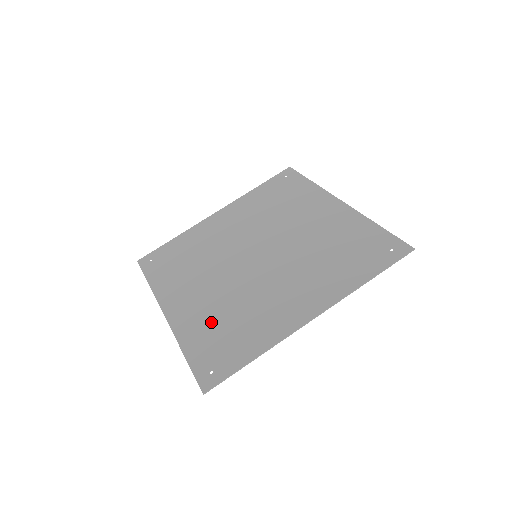
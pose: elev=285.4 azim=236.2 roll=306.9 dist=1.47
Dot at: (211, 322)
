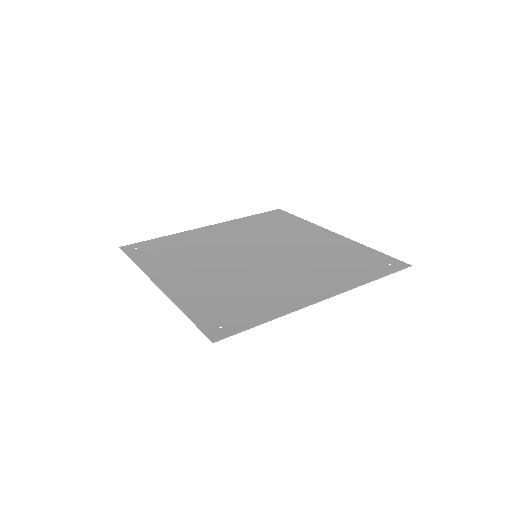
Dot at: (214, 293)
